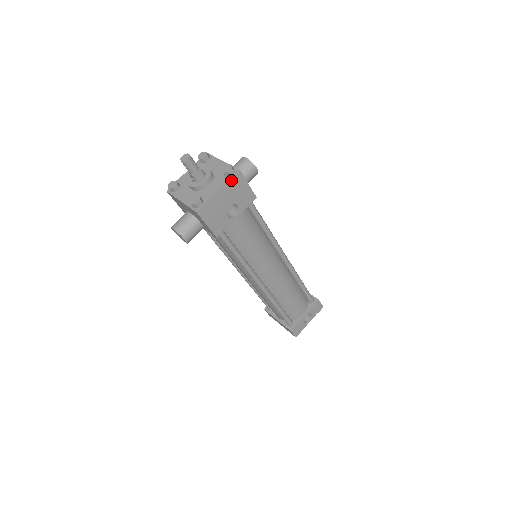
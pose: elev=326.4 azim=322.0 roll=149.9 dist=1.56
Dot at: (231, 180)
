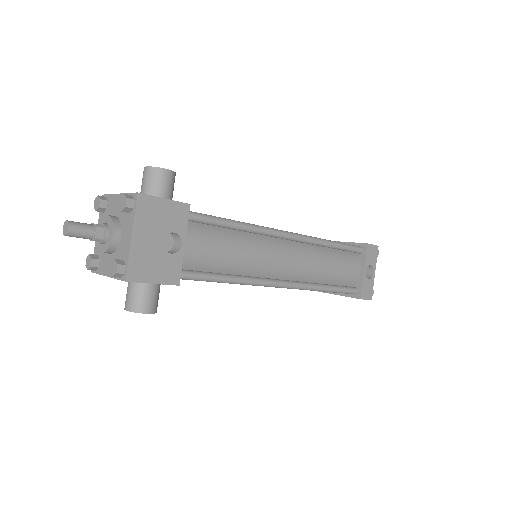
Dot at: (137, 212)
